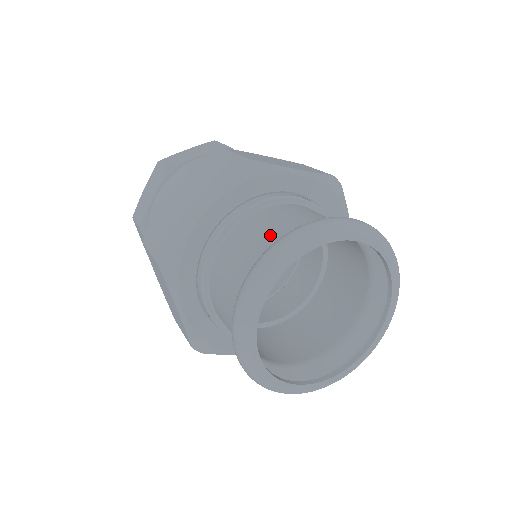
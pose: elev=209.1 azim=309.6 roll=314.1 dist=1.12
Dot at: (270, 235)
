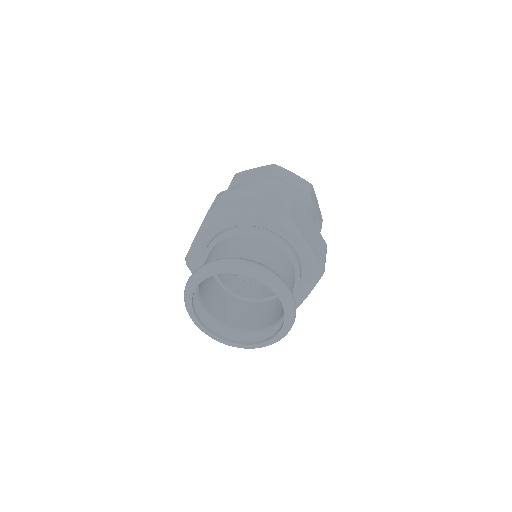
Dot at: (254, 255)
